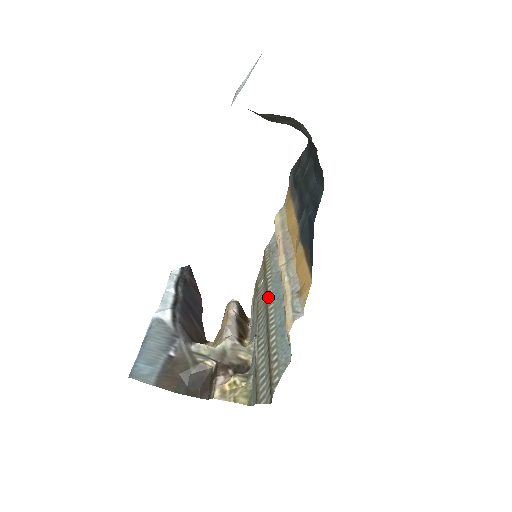
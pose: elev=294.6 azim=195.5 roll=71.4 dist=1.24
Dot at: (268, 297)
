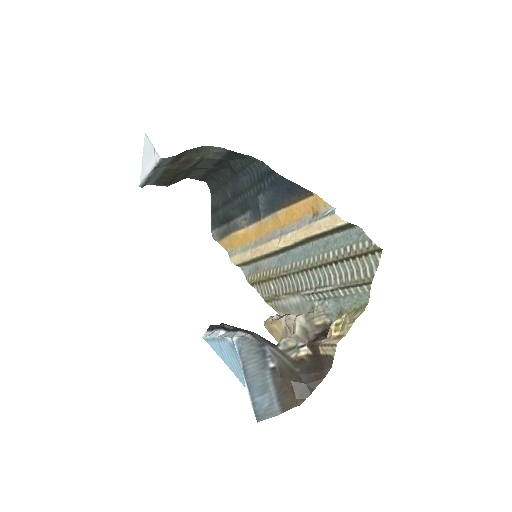
Dot at: (292, 268)
